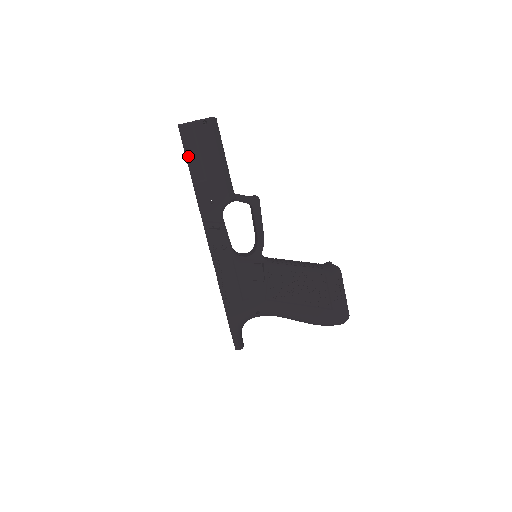
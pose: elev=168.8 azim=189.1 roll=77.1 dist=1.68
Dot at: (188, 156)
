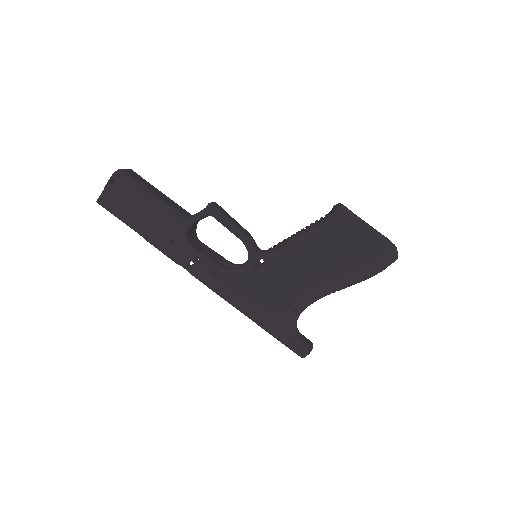
Dot at: (123, 220)
